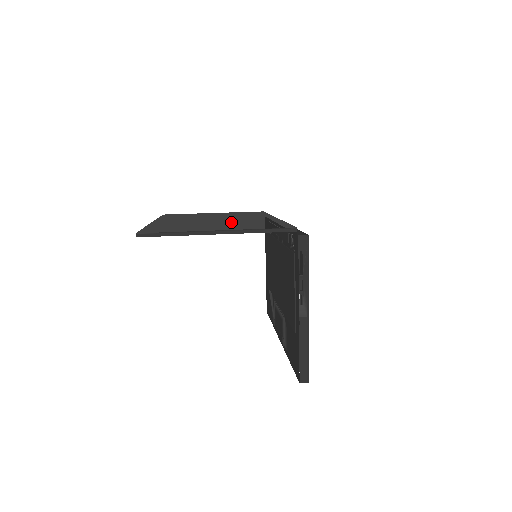
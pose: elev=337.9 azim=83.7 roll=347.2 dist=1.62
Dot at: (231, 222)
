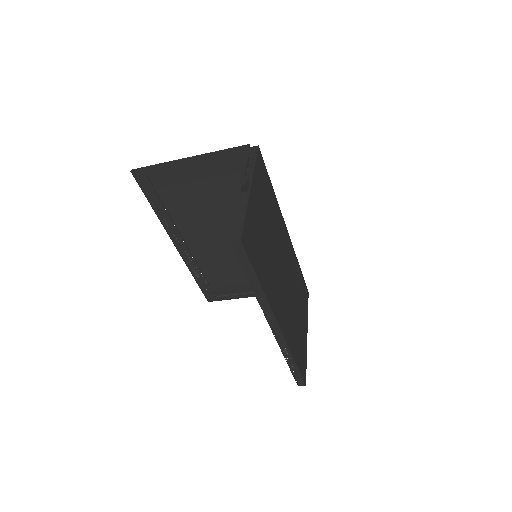
Dot at: (225, 207)
